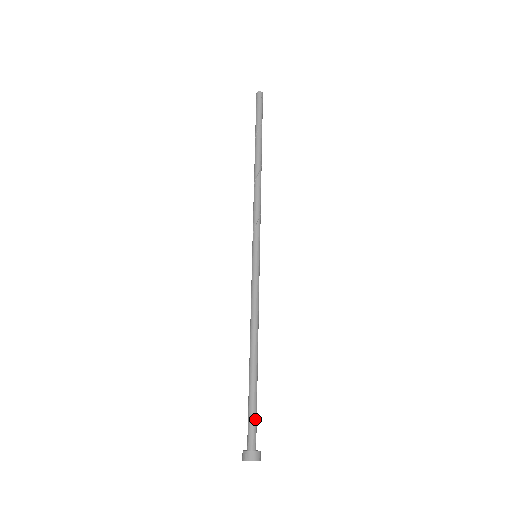
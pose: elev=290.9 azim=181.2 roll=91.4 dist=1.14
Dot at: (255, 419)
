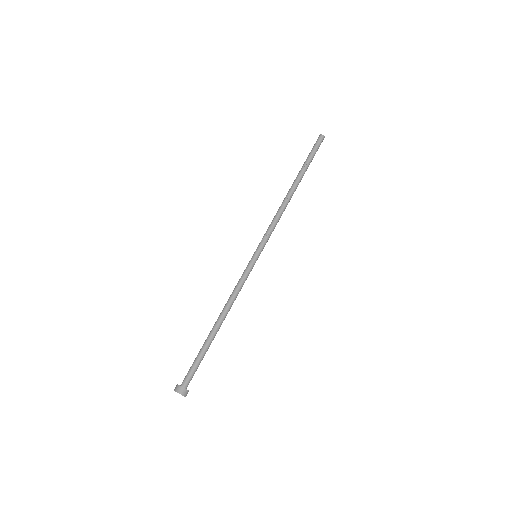
Dot at: (197, 368)
